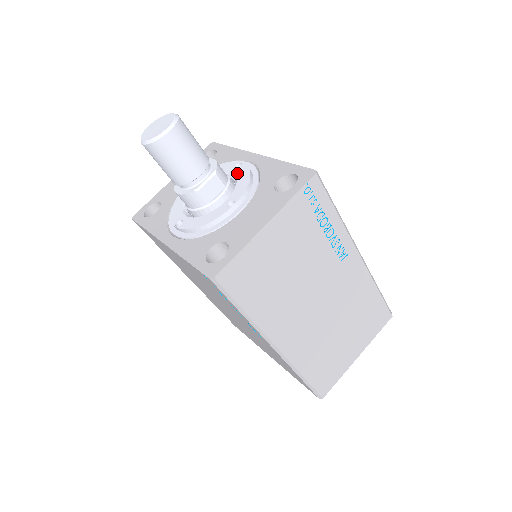
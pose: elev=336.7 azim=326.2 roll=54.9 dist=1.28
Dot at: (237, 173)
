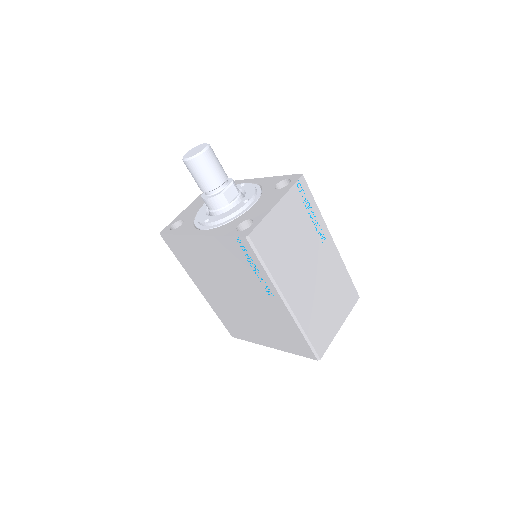
Dot at: (244, 188)
